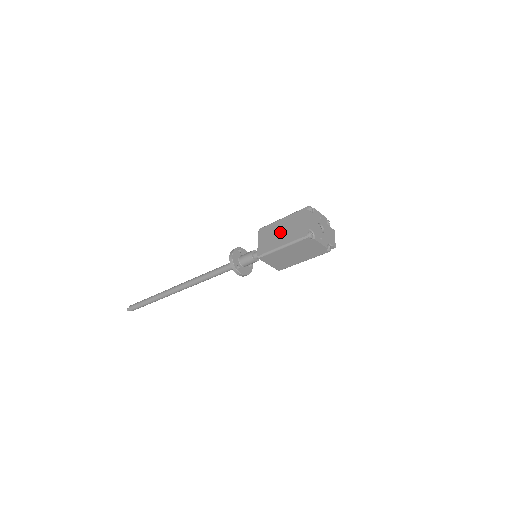
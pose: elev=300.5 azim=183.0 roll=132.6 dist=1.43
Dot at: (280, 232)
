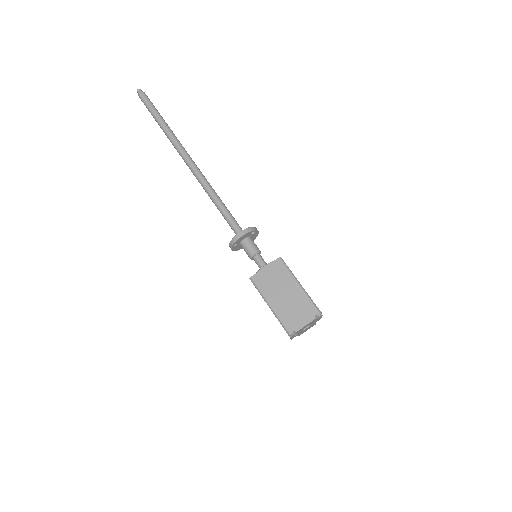
Dot at: (284, 293)
